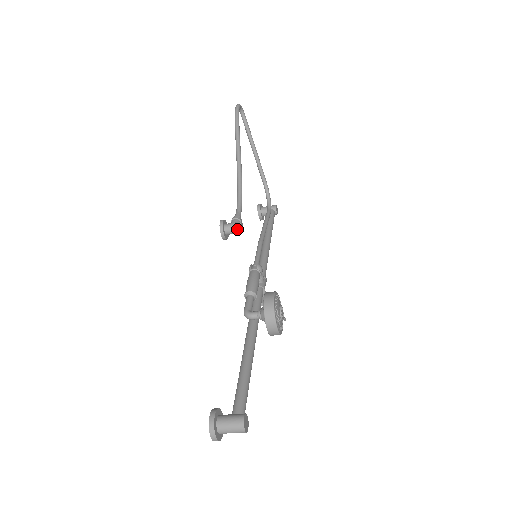
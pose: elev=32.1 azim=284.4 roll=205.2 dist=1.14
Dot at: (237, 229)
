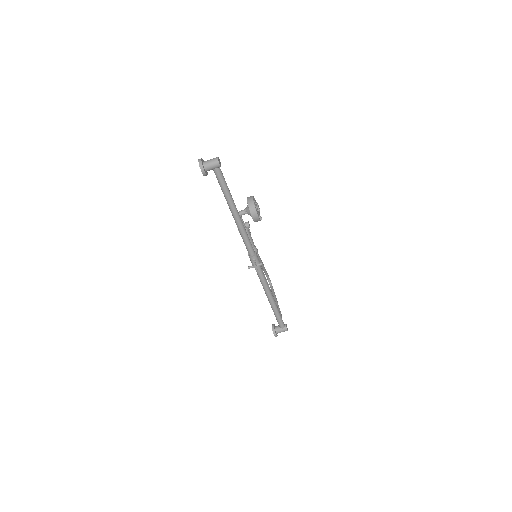
Dot at: (246, 222)
